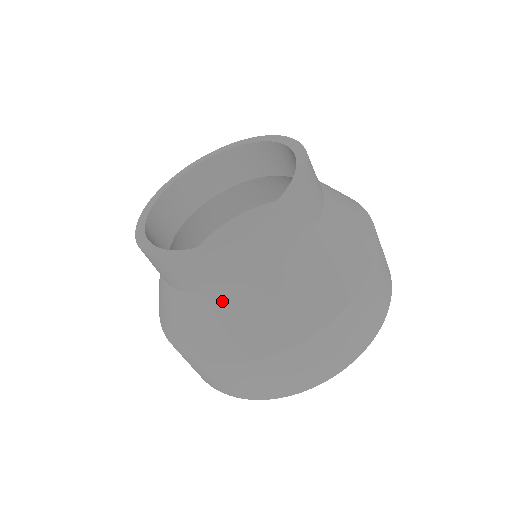
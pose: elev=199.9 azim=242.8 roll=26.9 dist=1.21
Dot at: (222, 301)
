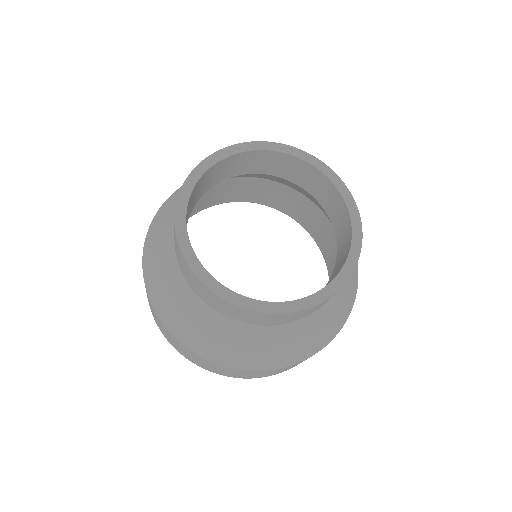
Dot at: (284, 330)
